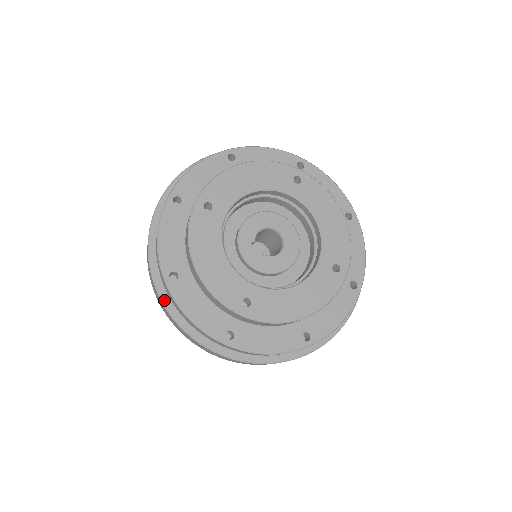
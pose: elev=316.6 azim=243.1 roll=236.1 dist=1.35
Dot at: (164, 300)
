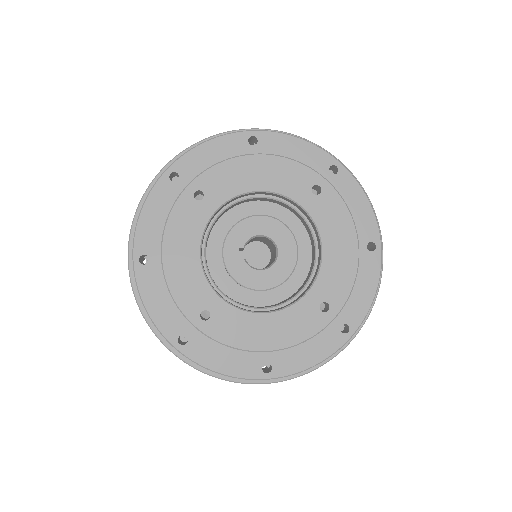
Dot at: (133, 279)
